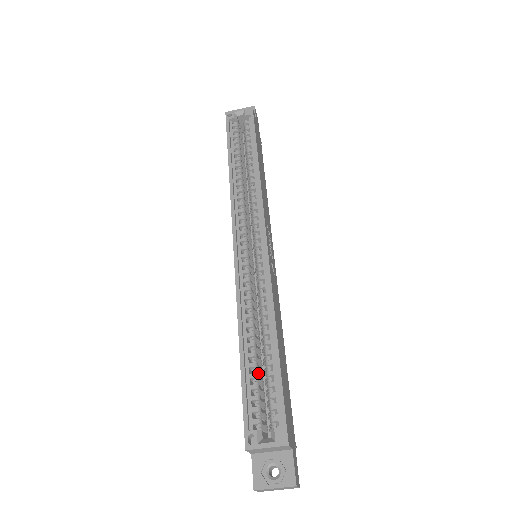
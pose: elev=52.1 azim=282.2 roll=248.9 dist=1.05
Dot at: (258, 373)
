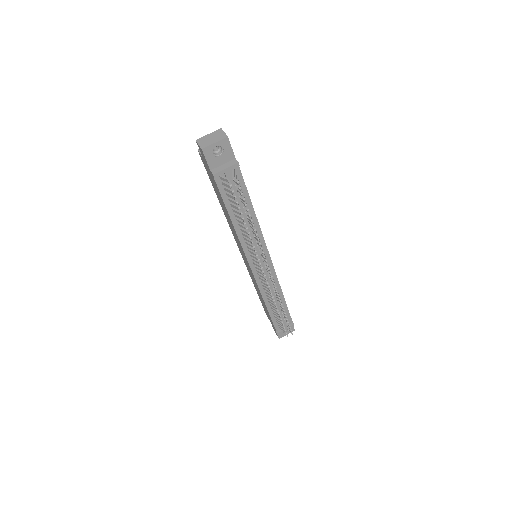
Dot at: occluded
